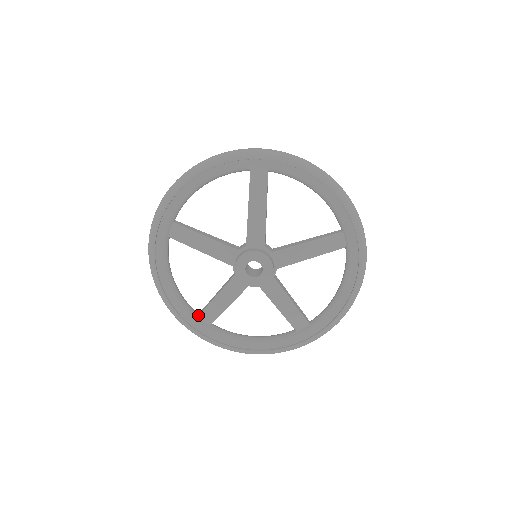
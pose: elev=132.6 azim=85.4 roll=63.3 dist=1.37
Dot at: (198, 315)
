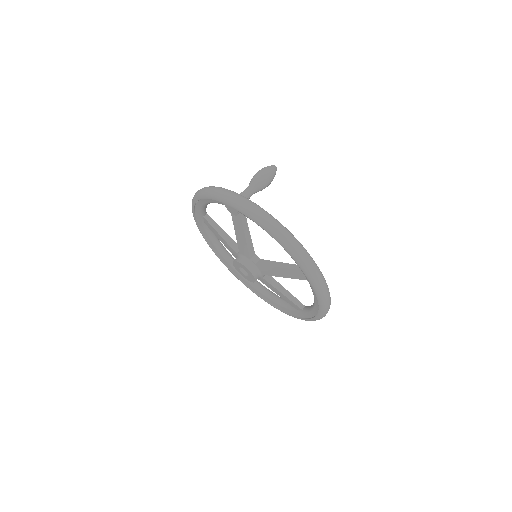
Dot at: occluded
